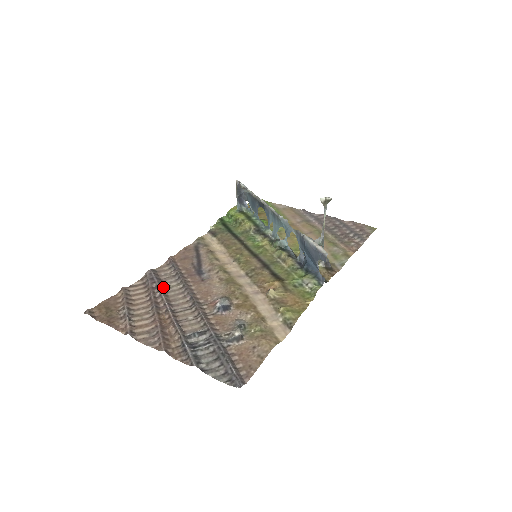
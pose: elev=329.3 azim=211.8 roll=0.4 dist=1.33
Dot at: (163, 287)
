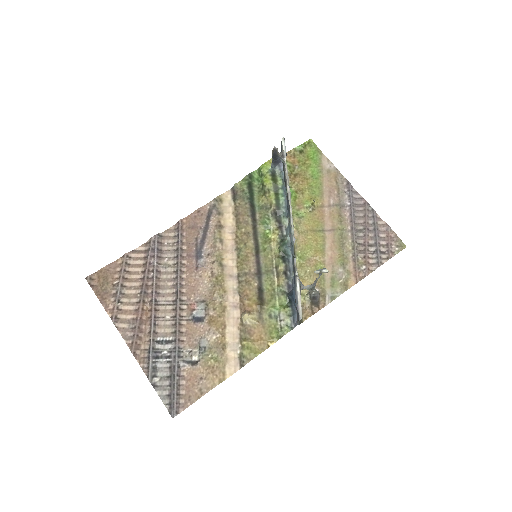
Dot at: (159, 265)
